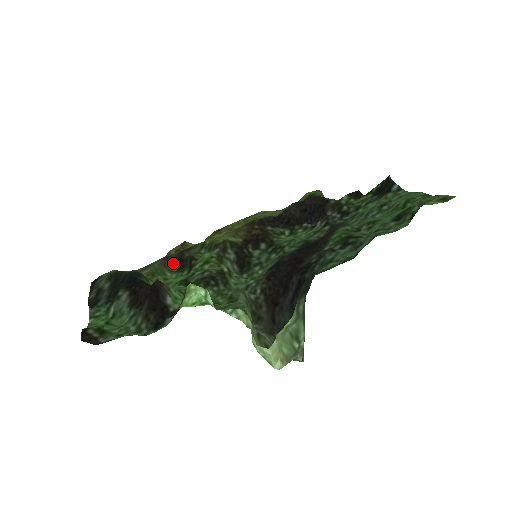
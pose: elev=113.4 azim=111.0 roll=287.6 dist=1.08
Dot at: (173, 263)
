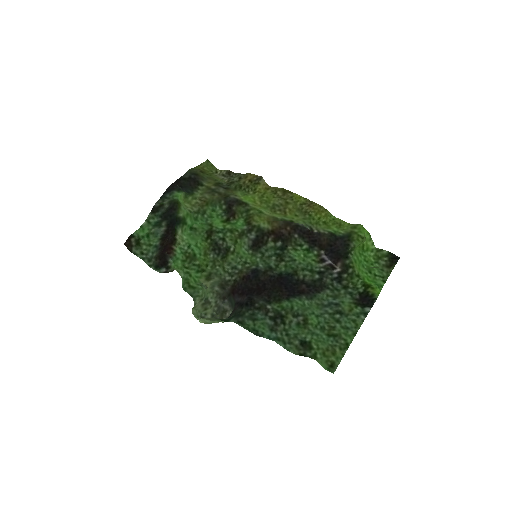
Dot at: (226, 204)
